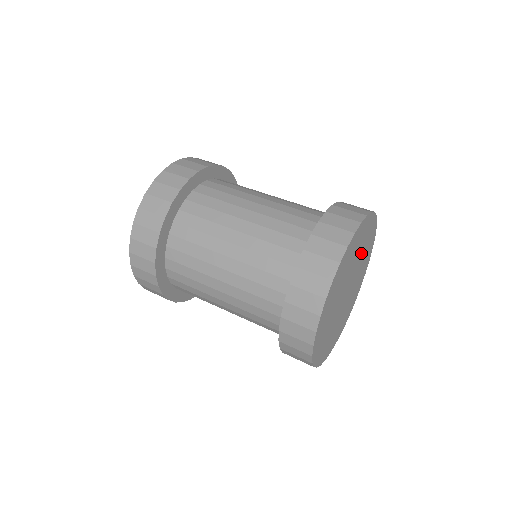
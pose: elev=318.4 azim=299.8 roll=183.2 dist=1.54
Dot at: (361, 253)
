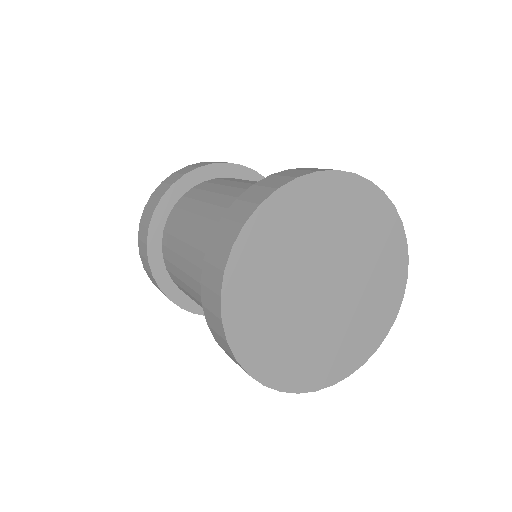
Dot at: (366, 292)
